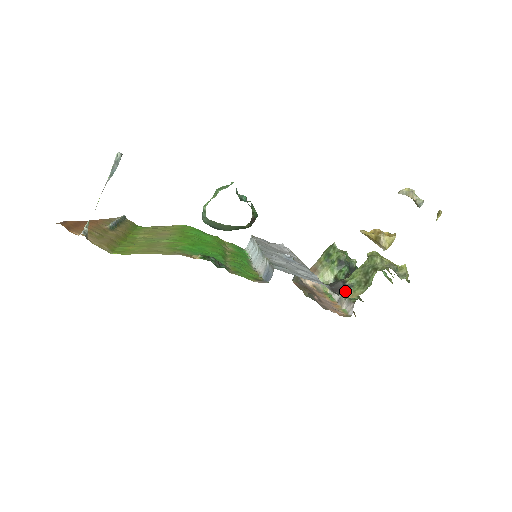
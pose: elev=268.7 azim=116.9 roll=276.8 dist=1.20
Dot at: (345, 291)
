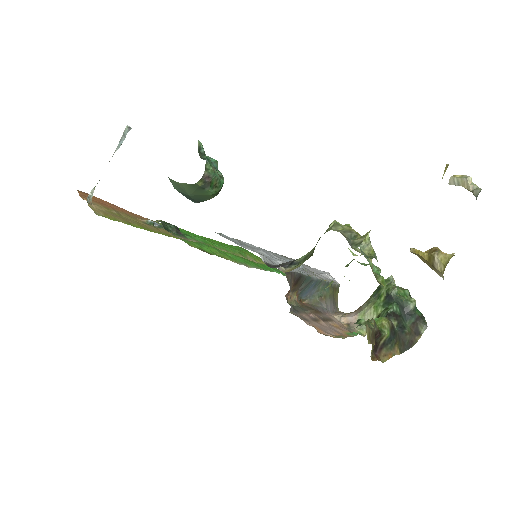
Dot at: (285, 267)
